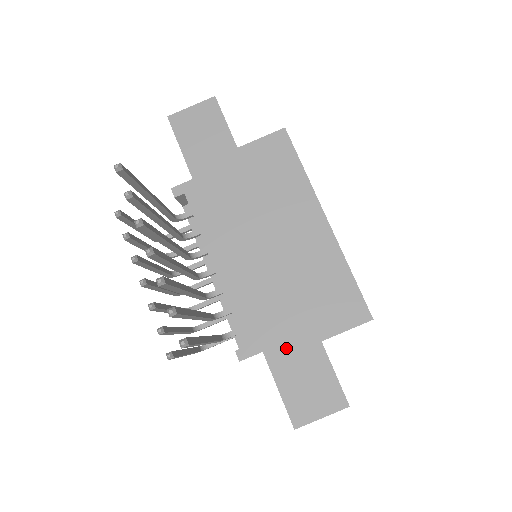
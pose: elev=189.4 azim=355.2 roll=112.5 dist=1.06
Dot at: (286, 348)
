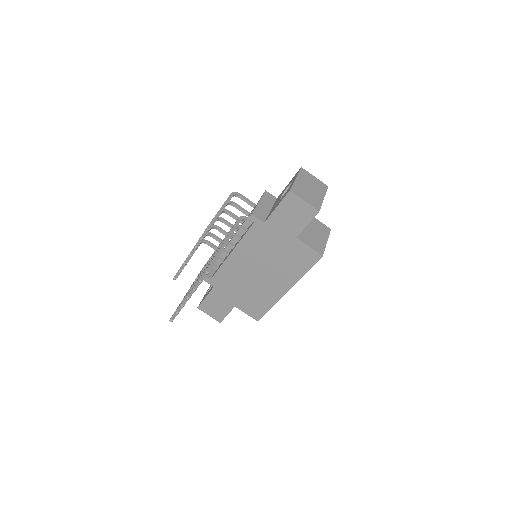
Dot at: (222, 295)
